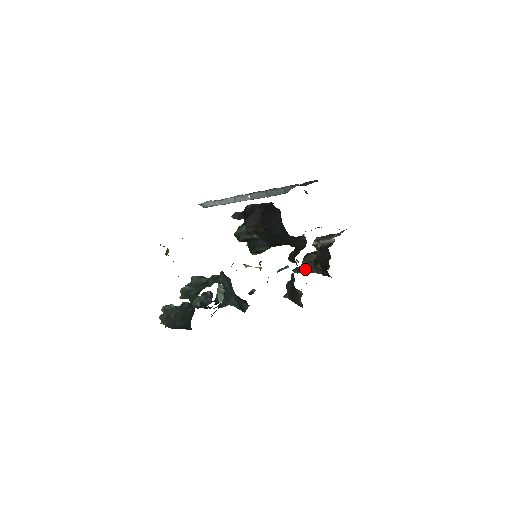
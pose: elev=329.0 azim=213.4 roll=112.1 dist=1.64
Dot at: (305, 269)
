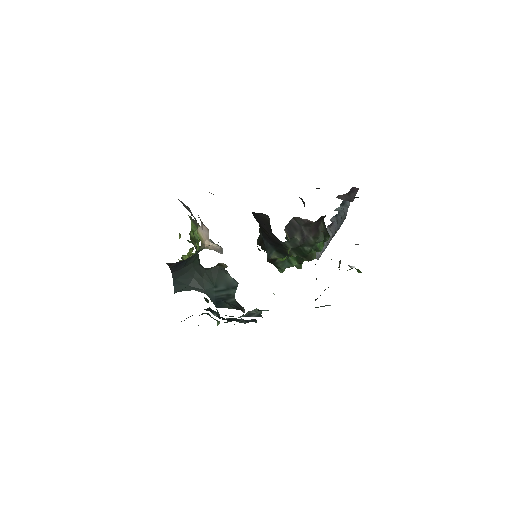
Dot at: (320, 295)
